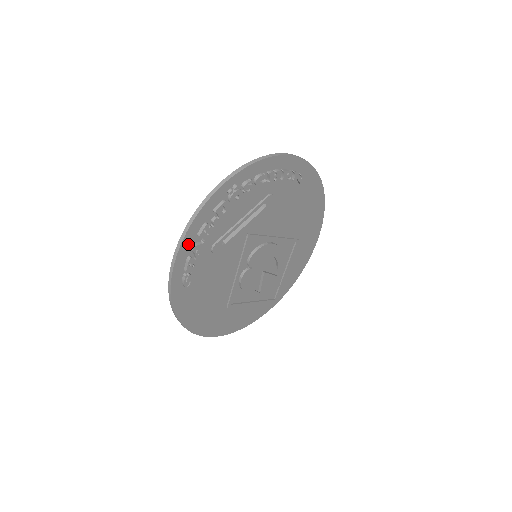
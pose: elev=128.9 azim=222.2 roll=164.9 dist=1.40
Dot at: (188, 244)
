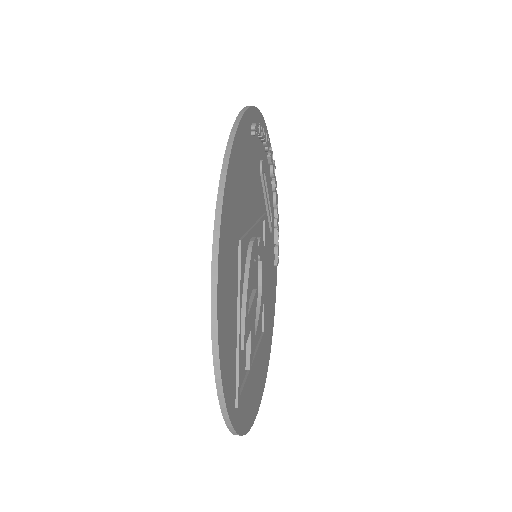
Dot at: occluded
